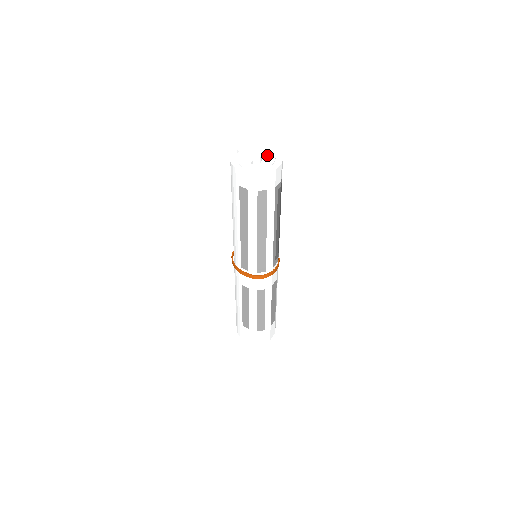
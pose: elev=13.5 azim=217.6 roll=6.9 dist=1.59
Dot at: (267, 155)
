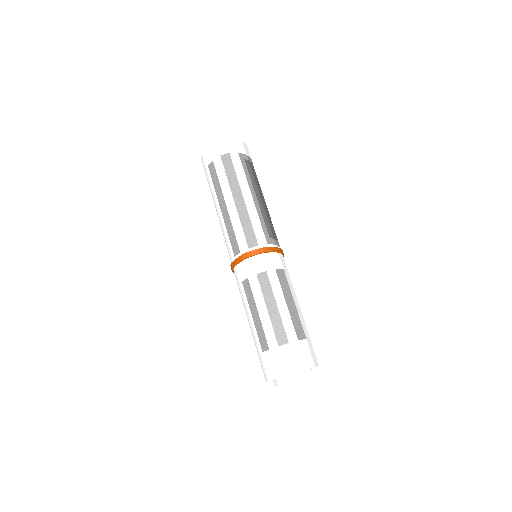
Dot at: occluded
